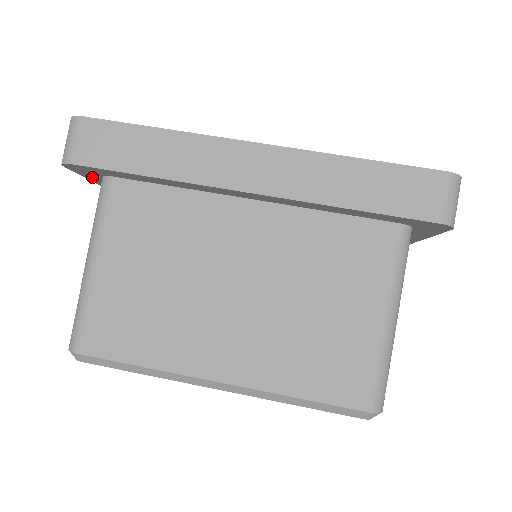
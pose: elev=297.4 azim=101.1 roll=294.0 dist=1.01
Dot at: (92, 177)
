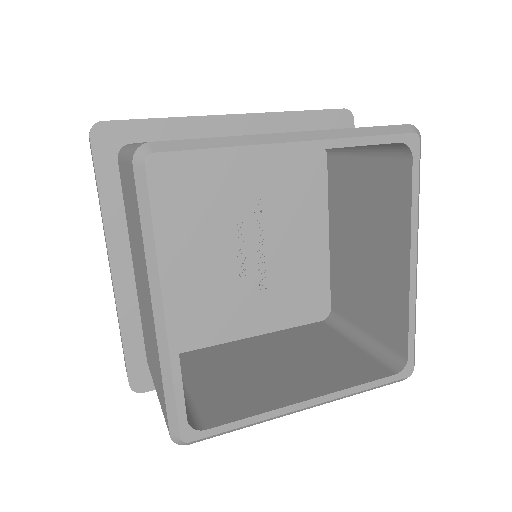
Dot at: (105, 167)
